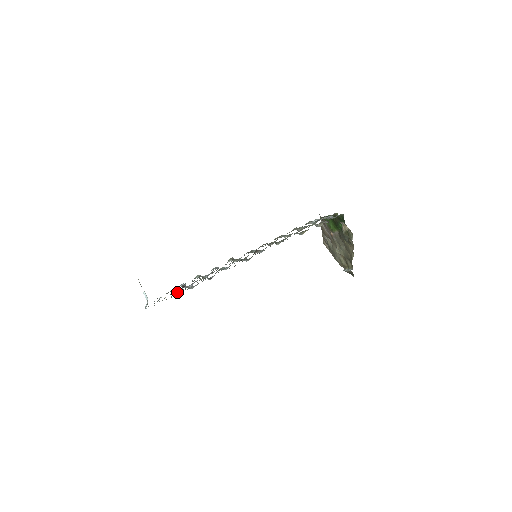
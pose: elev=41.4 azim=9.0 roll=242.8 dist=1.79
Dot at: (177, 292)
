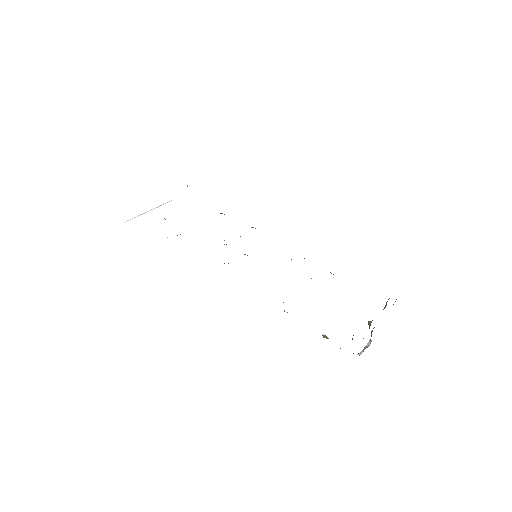
Dot at: occluded
